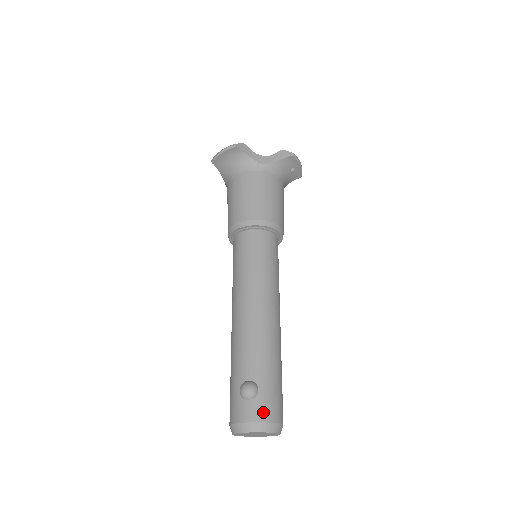
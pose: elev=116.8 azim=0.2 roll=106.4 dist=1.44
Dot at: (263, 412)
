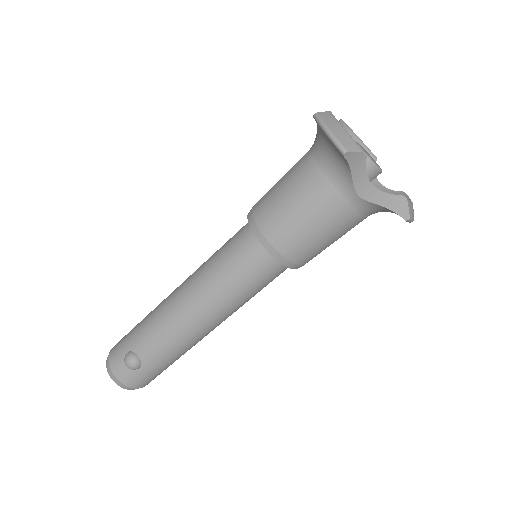
Dot at: (131, 381)
